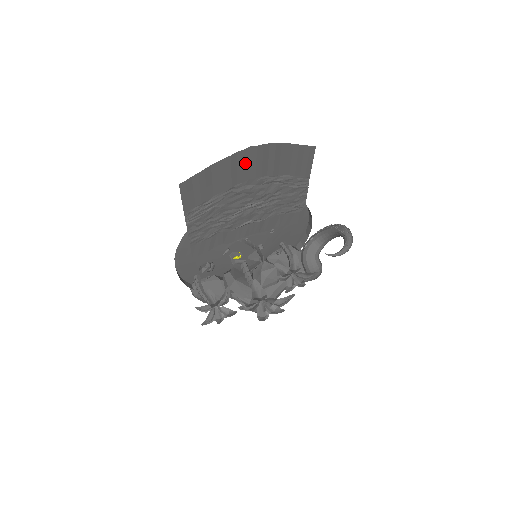
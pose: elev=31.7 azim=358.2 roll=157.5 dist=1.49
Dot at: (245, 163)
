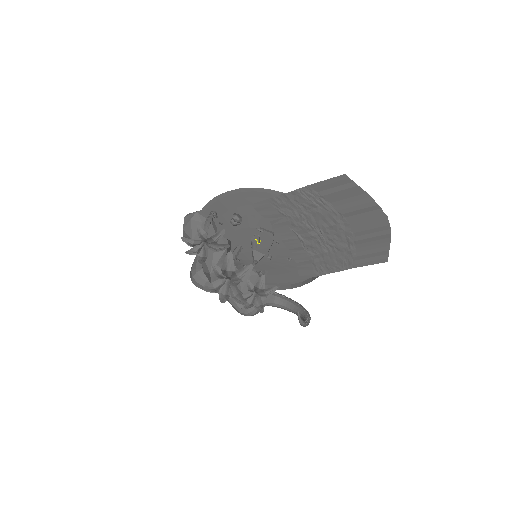
Dot at: (369, 217)
